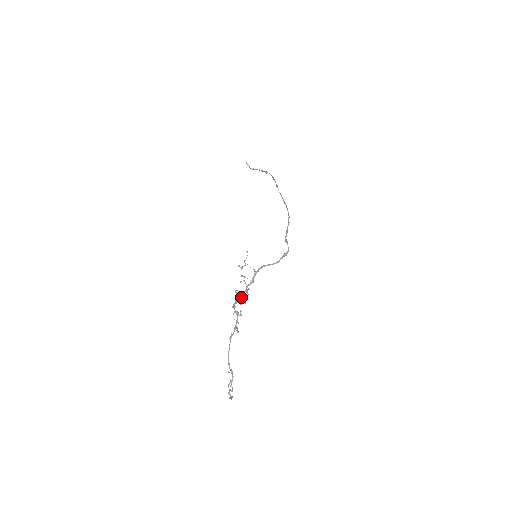
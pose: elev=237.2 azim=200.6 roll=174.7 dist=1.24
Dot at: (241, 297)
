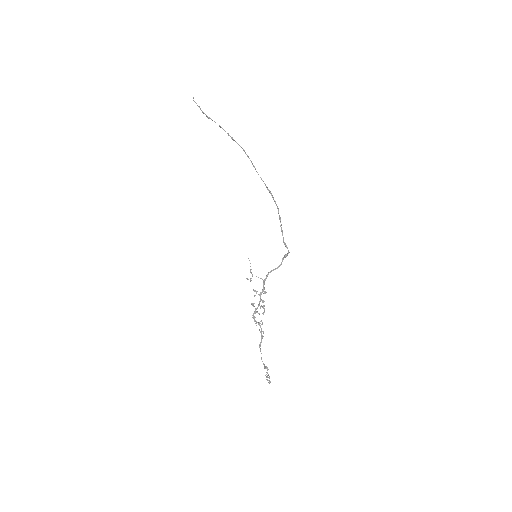
Dot at: occluded
